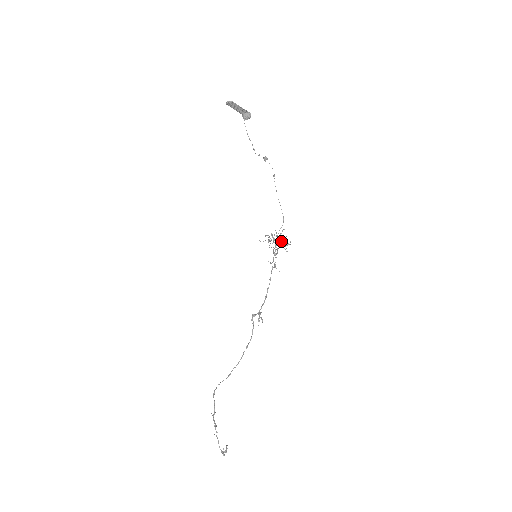
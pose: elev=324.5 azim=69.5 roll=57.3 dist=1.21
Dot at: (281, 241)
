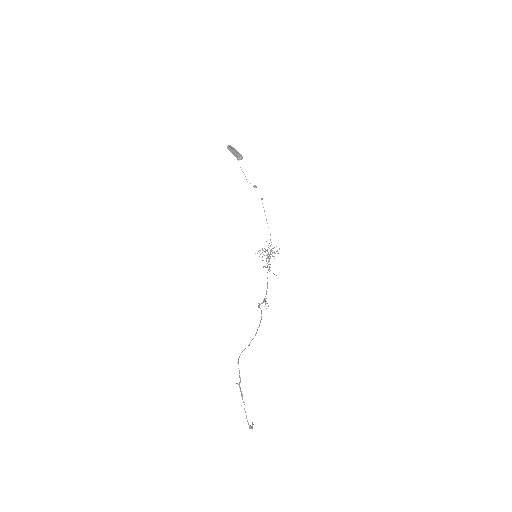
Dot at: (272, 248)
